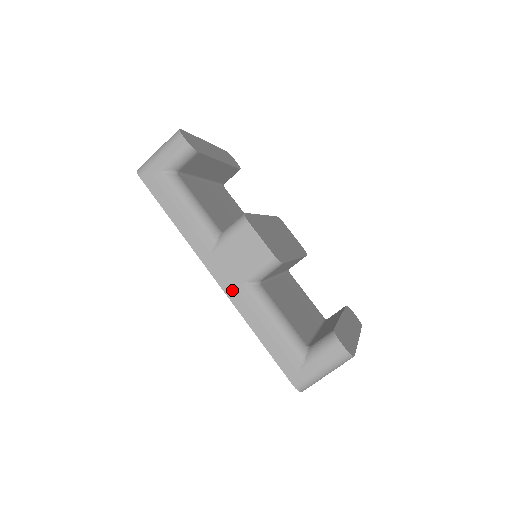
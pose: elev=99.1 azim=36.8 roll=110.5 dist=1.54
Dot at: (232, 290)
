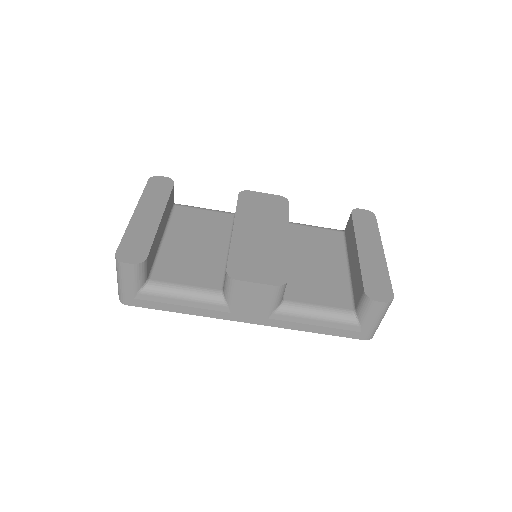
Dot at: (269, 321)
